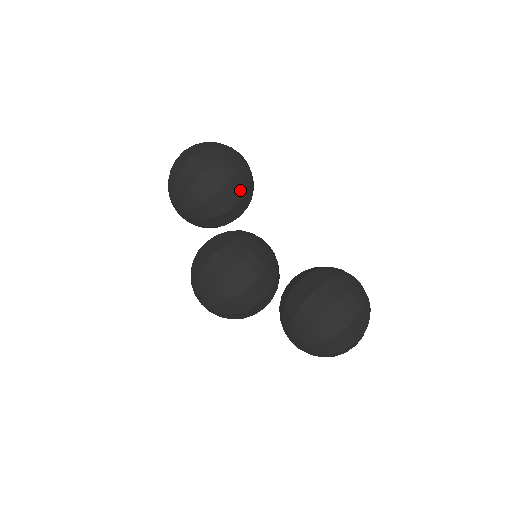
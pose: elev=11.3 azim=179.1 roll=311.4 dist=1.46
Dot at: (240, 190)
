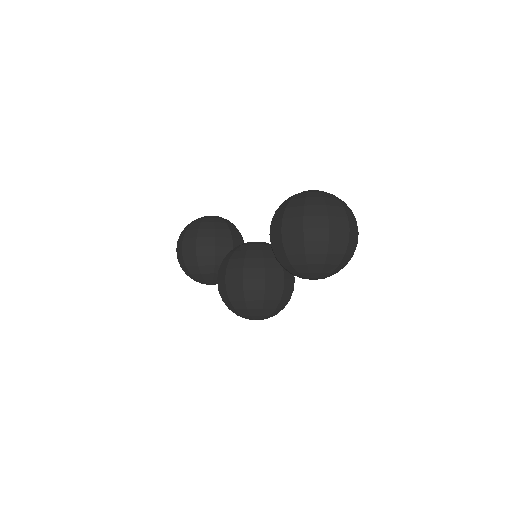
Dot at: (208, 235)
